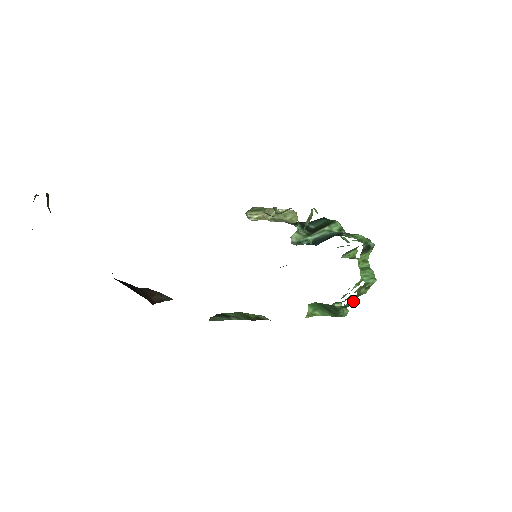
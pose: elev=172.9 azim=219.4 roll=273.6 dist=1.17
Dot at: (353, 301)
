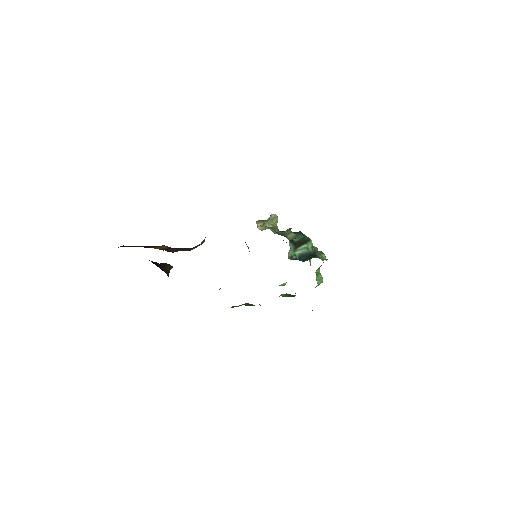
Dot at: occluded
